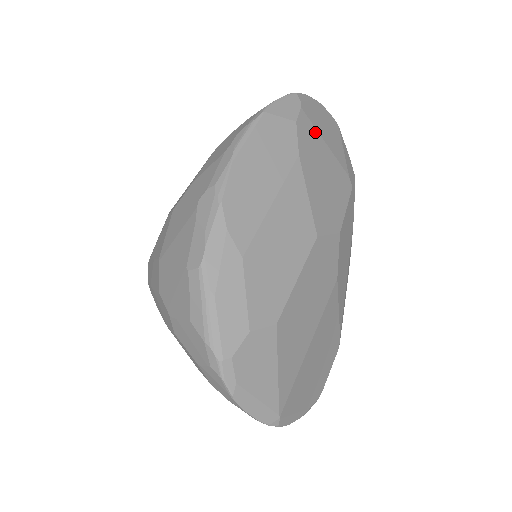
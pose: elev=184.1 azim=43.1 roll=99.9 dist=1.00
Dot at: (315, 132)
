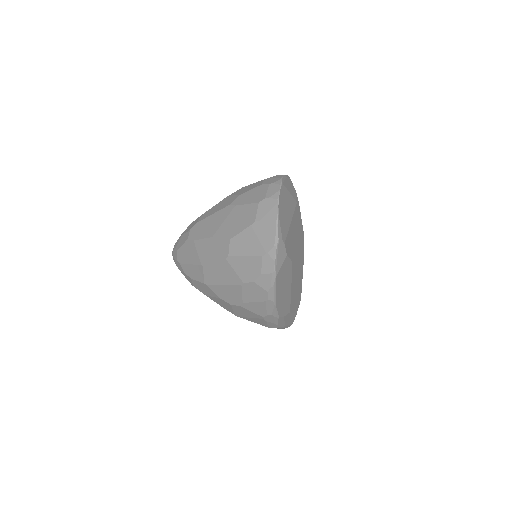
Dot at: (289, 233)
